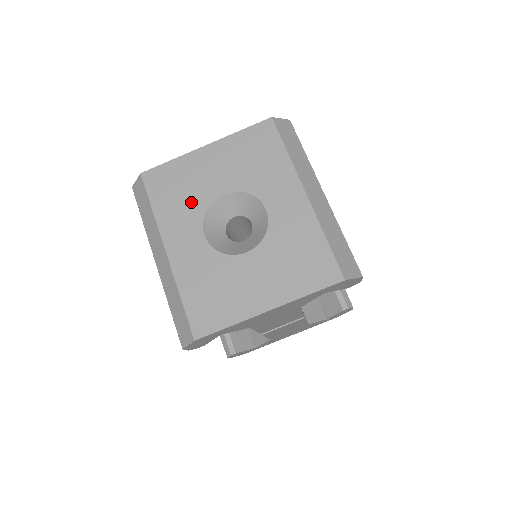
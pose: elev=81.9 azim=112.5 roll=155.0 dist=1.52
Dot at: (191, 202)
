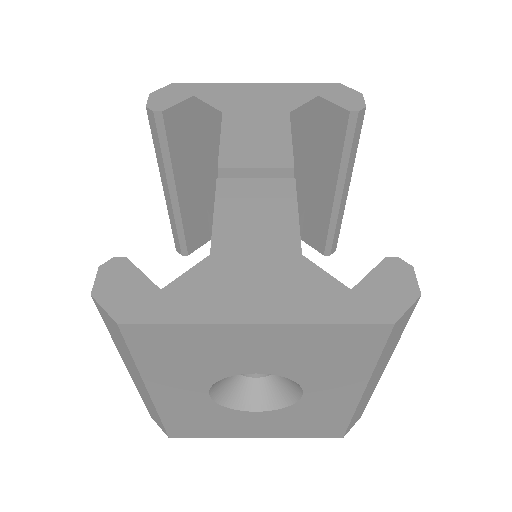
Dot at: (202, 369)
